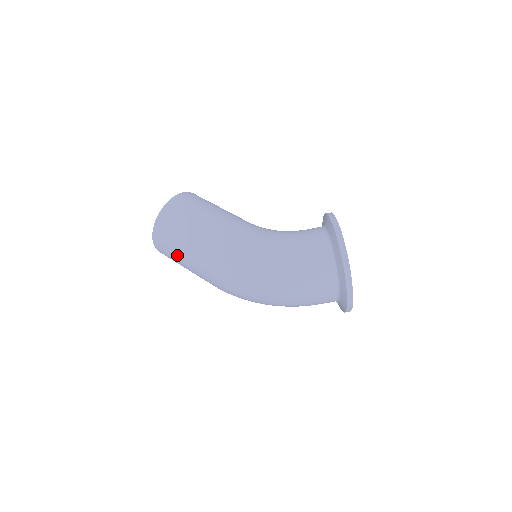
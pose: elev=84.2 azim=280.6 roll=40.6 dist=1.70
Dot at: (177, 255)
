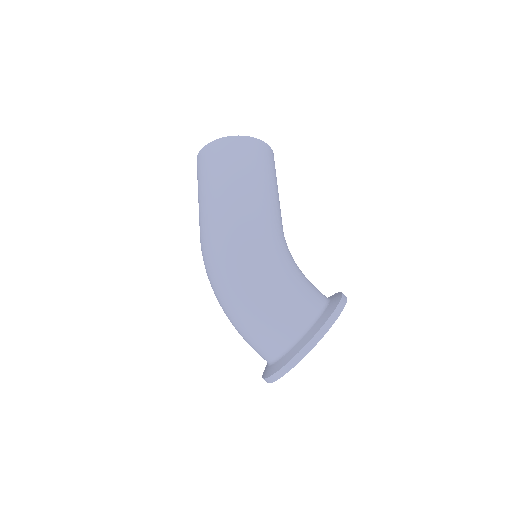
Dot at: (203, 182)
